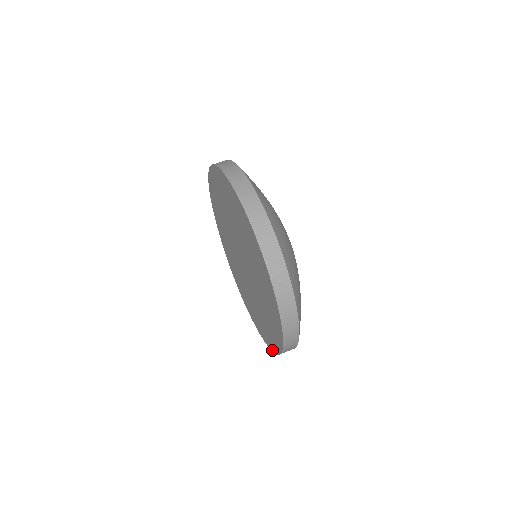
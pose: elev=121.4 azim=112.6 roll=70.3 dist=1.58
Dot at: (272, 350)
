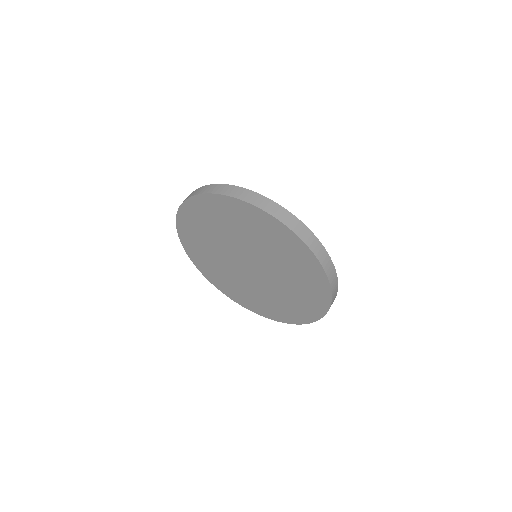
Dot at: (297, 323)
